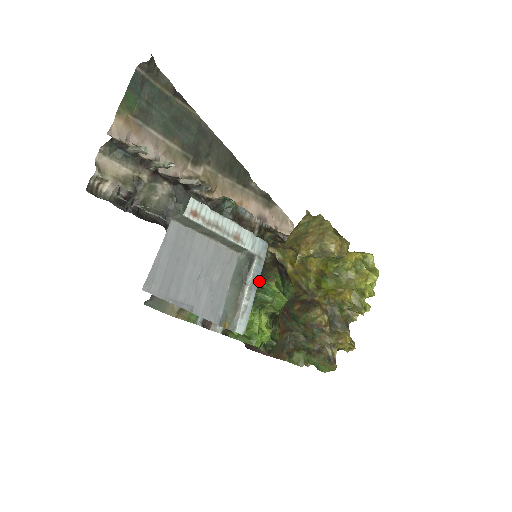
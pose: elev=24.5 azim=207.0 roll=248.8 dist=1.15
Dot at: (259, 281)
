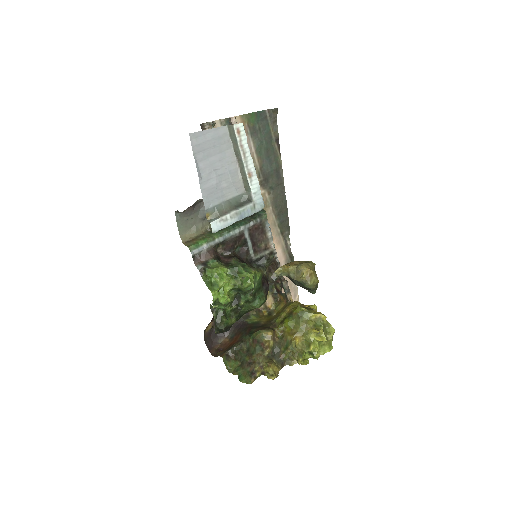
Dot at: (246, 265)
